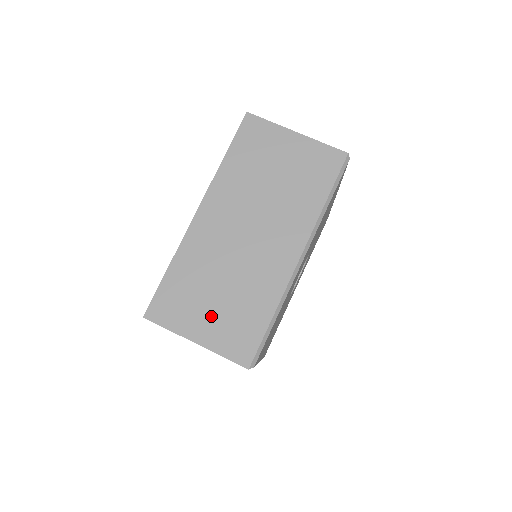
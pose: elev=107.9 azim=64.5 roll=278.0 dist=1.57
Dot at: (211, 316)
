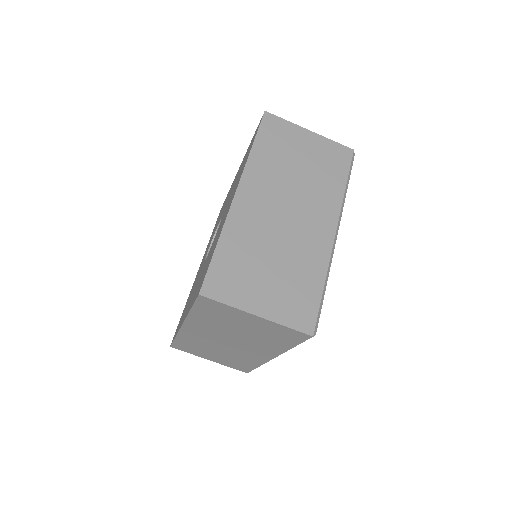
Dot at: (268, 289)
